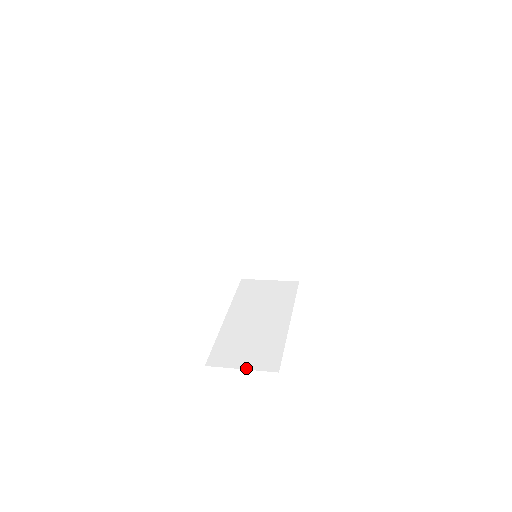
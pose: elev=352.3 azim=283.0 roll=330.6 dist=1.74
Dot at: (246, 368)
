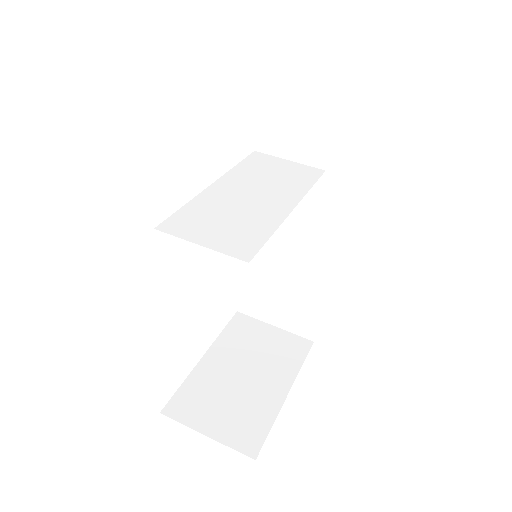
Dot at: (279, 327)
